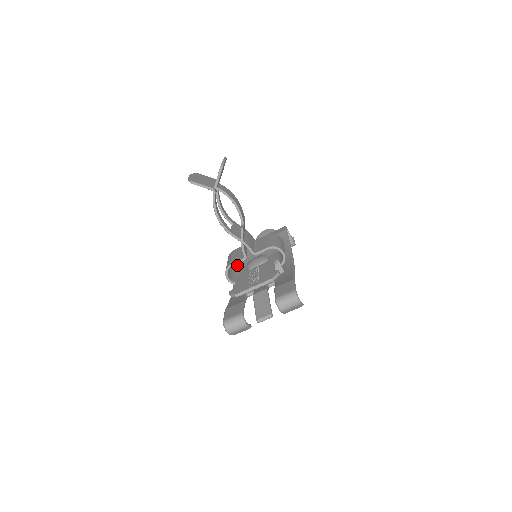
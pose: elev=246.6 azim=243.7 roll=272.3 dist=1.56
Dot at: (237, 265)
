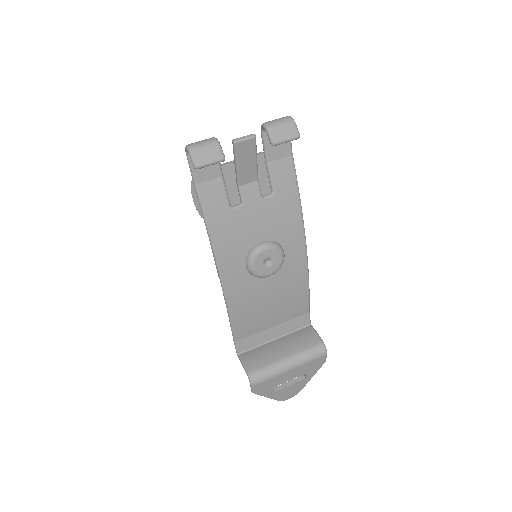
Dot at: occluded
